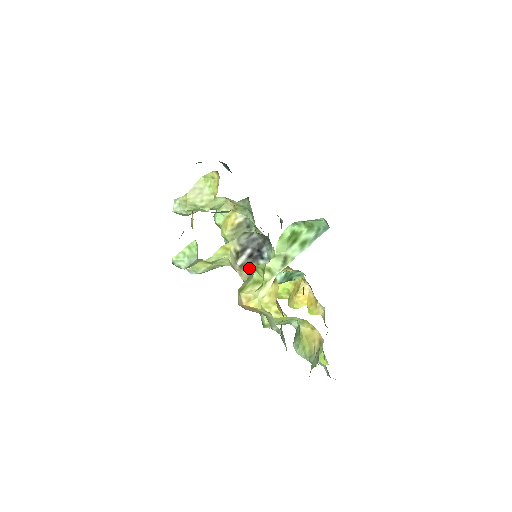
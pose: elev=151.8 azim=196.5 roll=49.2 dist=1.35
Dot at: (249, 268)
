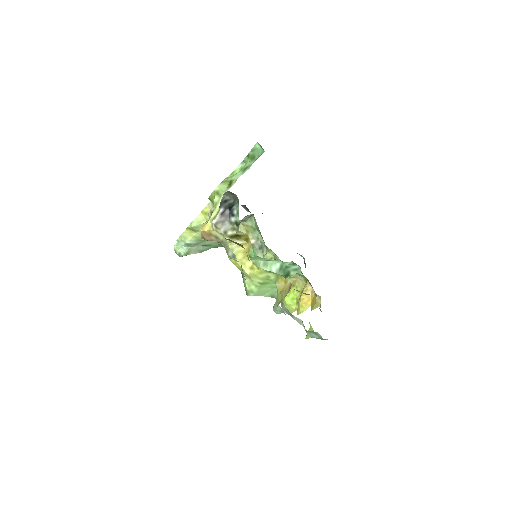
Dot at: (223, 227)
